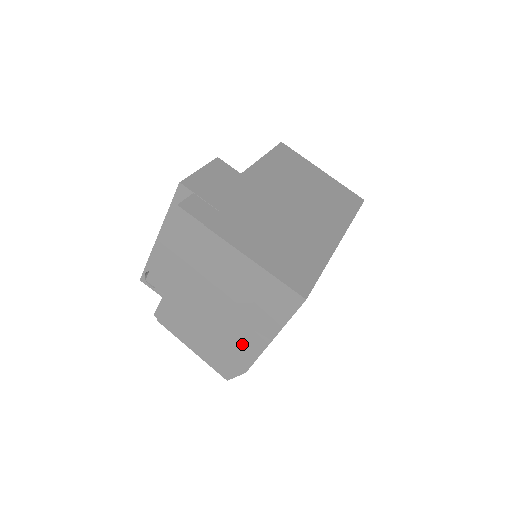
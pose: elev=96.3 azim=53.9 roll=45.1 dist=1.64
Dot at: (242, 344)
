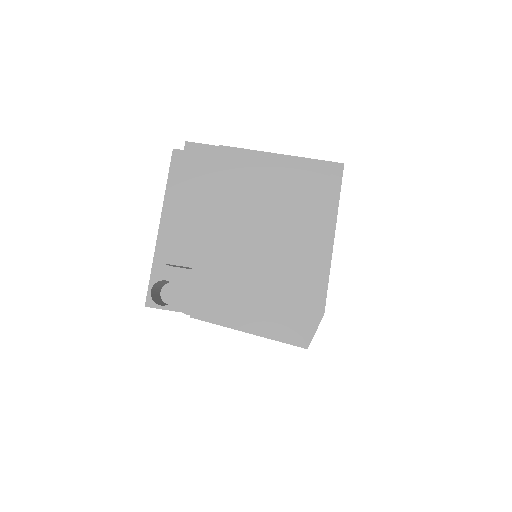
Dot at: (305, 271)
